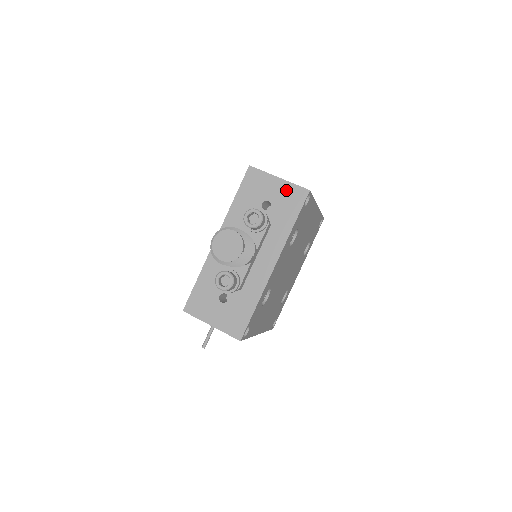
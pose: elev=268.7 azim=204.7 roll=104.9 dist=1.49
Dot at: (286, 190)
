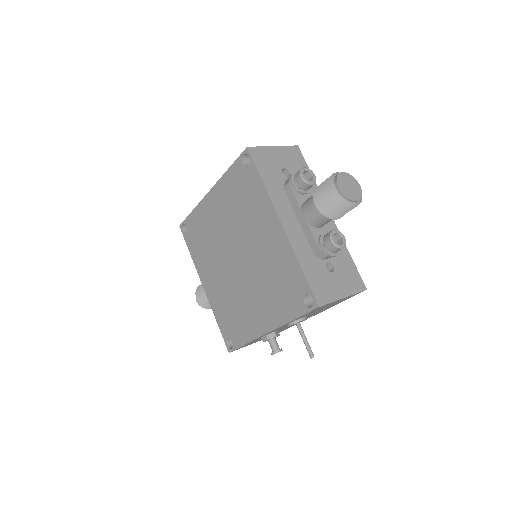
Dot at: (286, 153)
